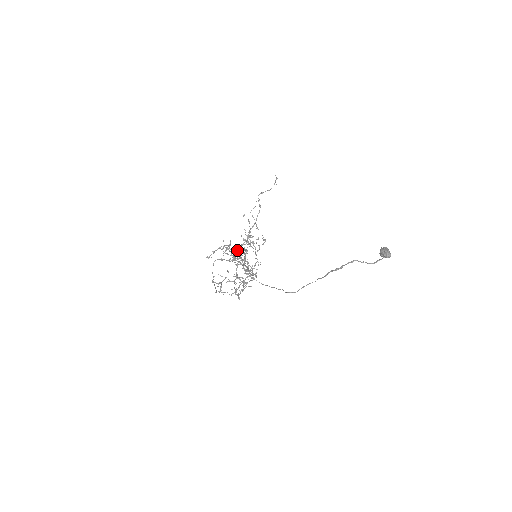
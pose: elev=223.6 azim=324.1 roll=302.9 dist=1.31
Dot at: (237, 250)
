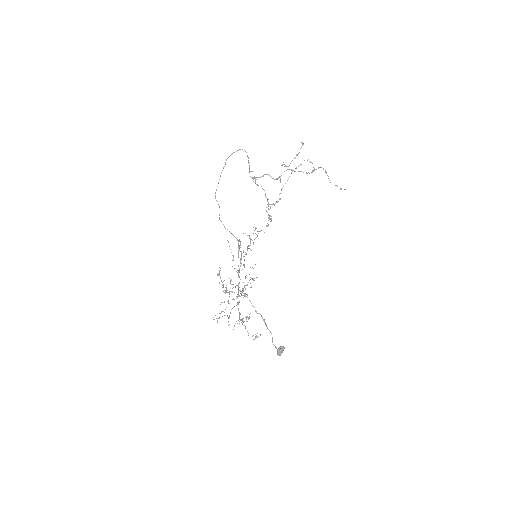
Dot at: occluded
